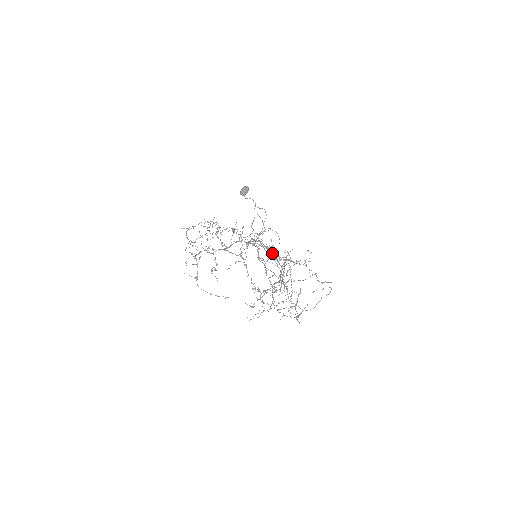
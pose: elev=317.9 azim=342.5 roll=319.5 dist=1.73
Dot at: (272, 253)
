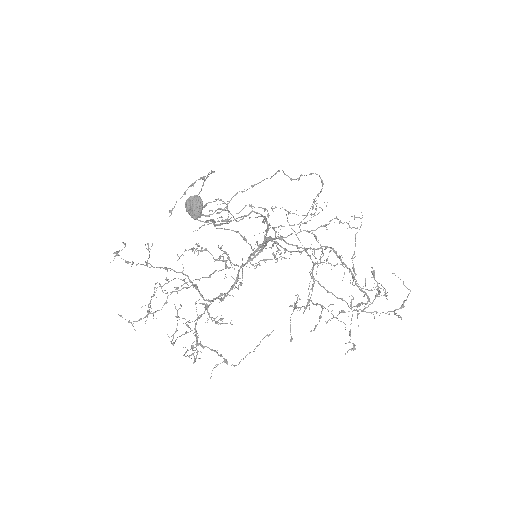
Dot at: (279, 238)
